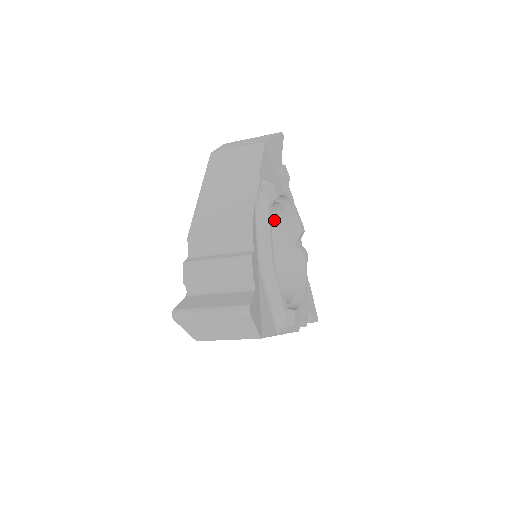
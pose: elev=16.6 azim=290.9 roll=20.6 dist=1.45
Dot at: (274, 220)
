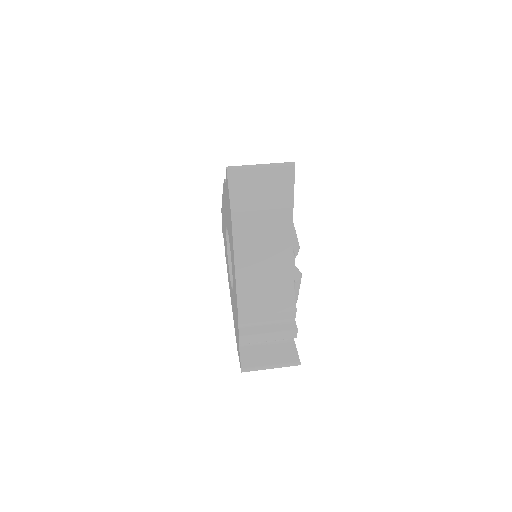
Dot at: occluded
